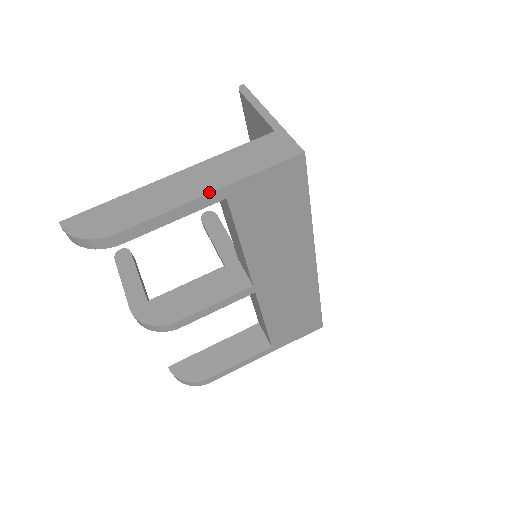
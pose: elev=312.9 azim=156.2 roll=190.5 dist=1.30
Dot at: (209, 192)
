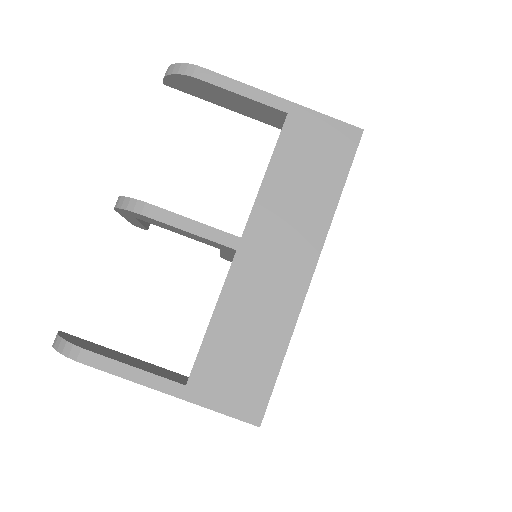
Dot at: (280, 98)
